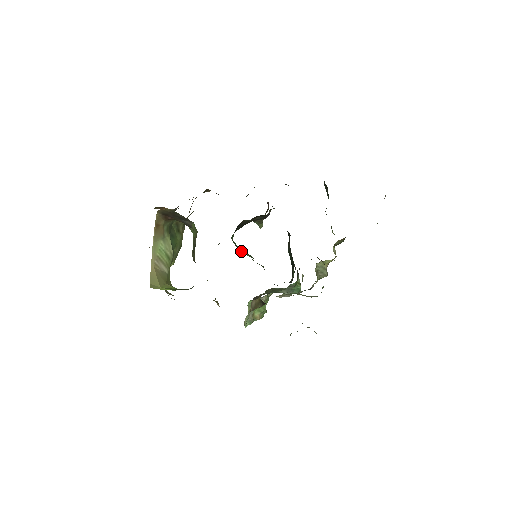
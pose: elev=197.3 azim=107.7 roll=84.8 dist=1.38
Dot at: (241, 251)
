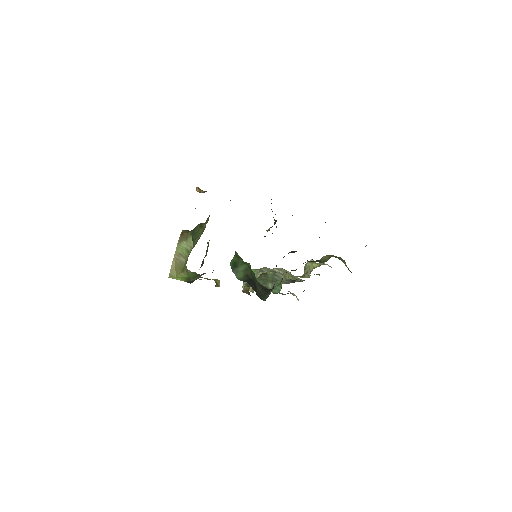
Dot at: (237, 268)
